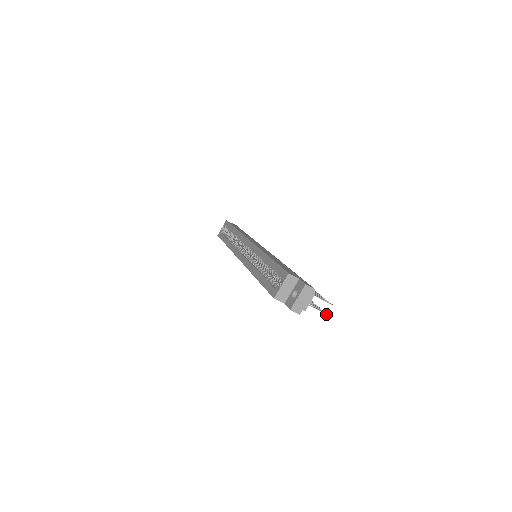
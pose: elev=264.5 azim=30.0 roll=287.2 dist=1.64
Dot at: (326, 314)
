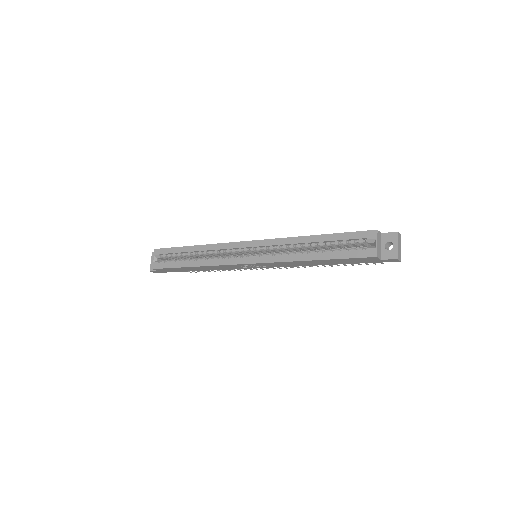
Dot at: occluded
